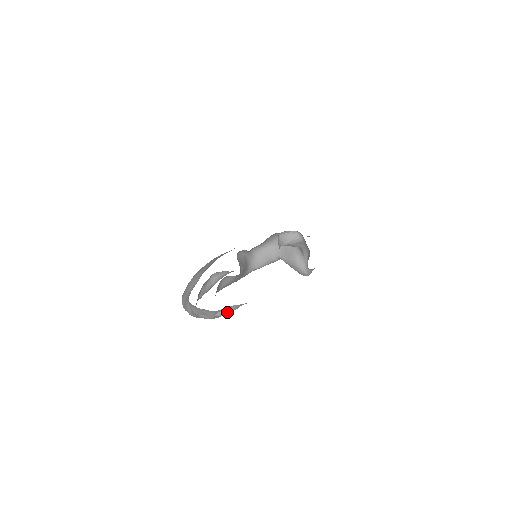
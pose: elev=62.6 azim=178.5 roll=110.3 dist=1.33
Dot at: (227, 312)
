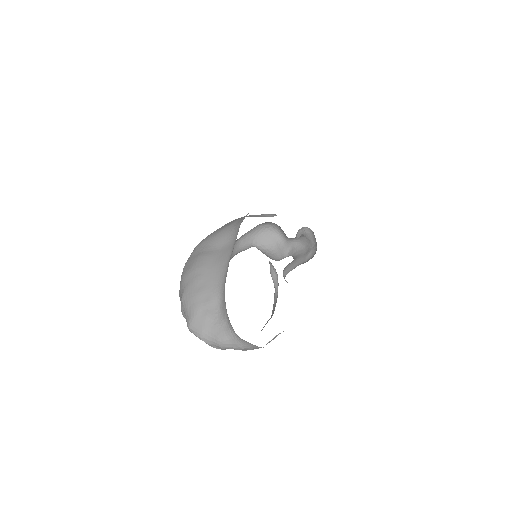
Dot at: occluded
